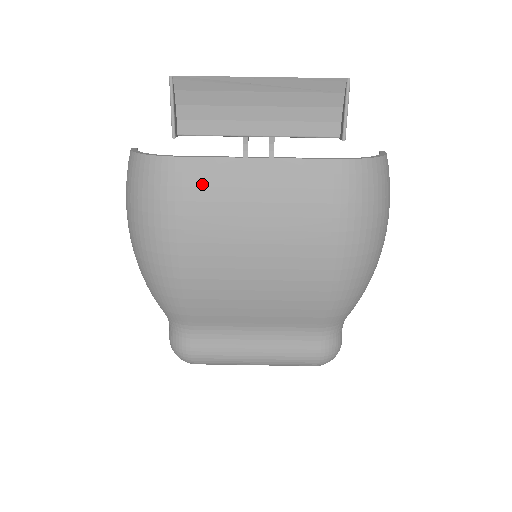
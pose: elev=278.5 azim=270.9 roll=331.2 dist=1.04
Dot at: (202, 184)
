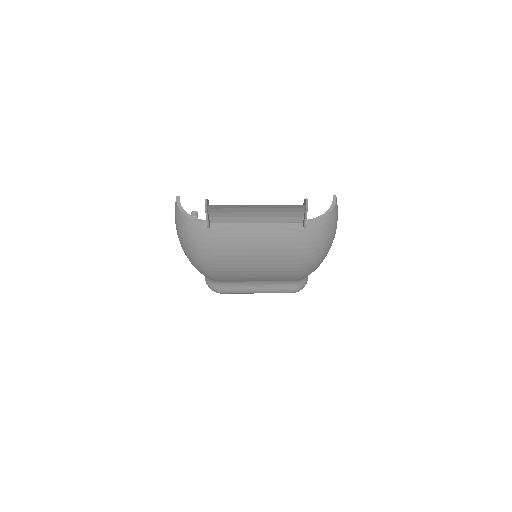
Dot at: (224, 236)
